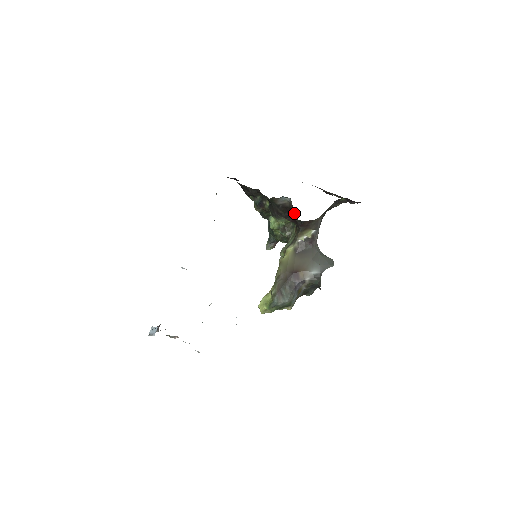
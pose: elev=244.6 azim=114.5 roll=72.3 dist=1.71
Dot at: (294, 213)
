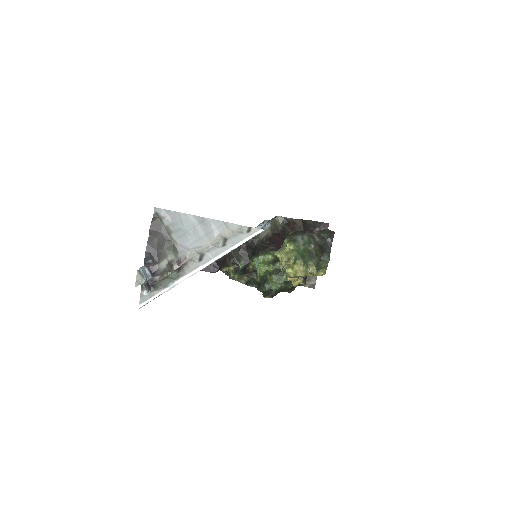
Dot at: (278, 233)
